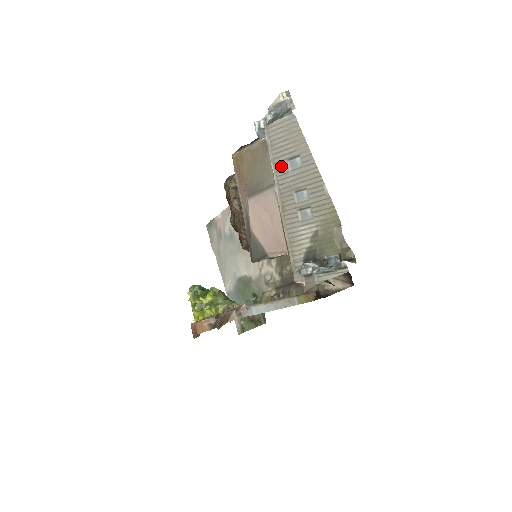
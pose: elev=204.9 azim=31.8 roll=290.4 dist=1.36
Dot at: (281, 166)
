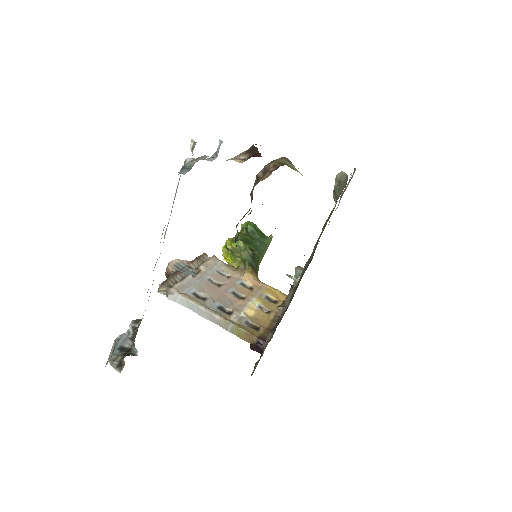
Dot at: occluded
